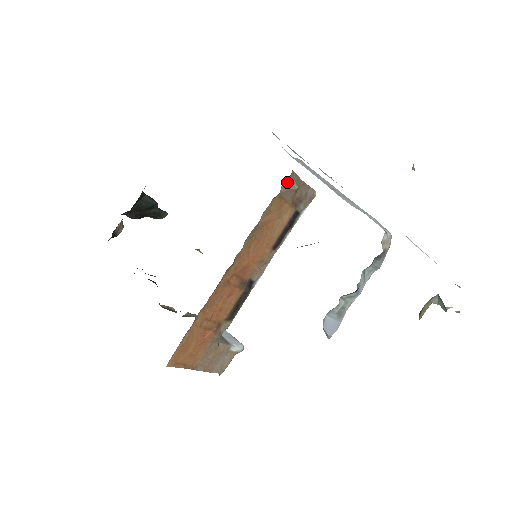
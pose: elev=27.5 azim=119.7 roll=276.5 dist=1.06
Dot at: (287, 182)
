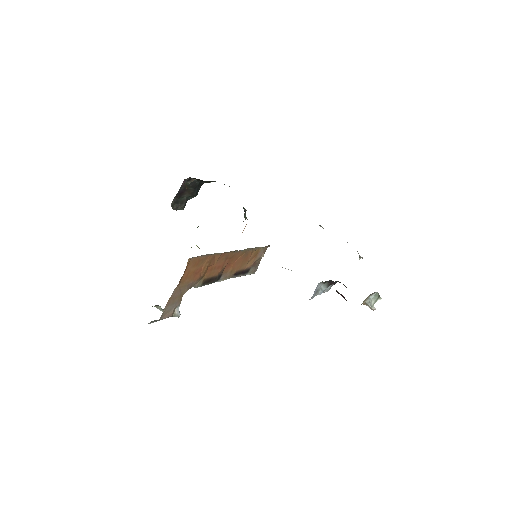
Dot at: (266, 248)
